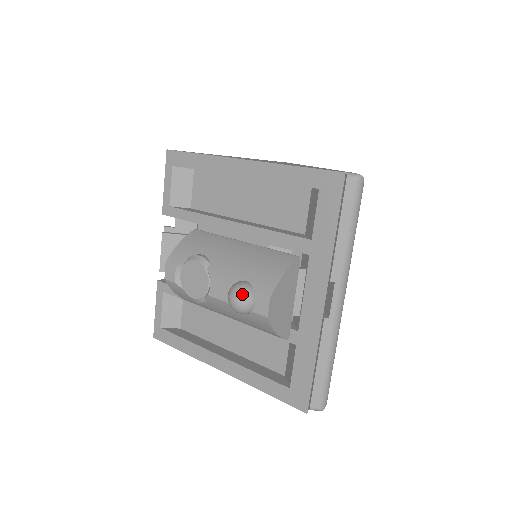
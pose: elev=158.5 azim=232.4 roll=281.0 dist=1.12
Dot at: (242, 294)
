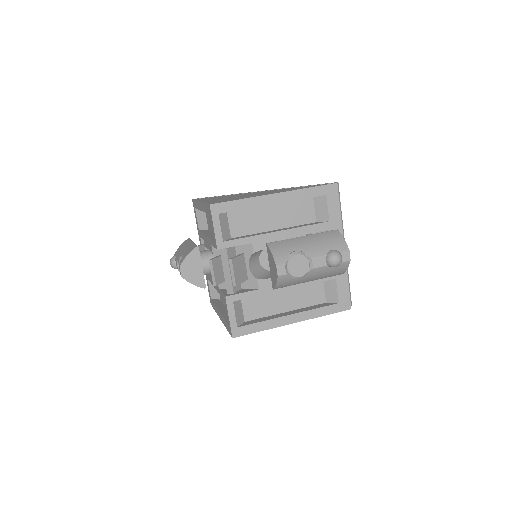
Dot at: (339, 255)
